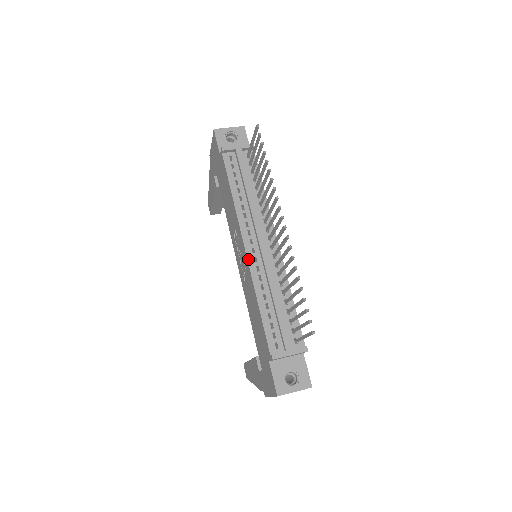
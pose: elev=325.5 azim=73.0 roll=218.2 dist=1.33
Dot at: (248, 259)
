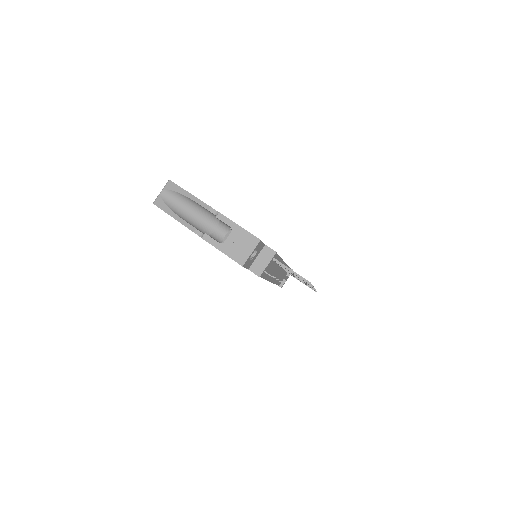
Dot at: (271, 282)
